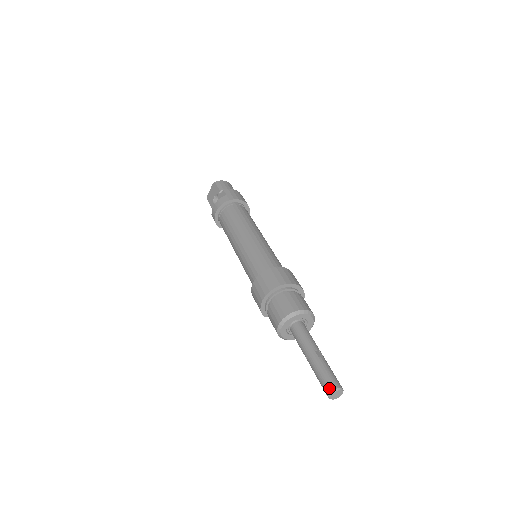
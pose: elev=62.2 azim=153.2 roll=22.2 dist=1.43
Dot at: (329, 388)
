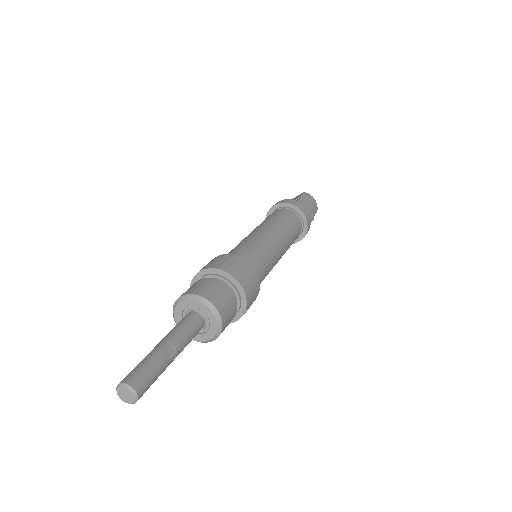
Dot at: (126, 378)
